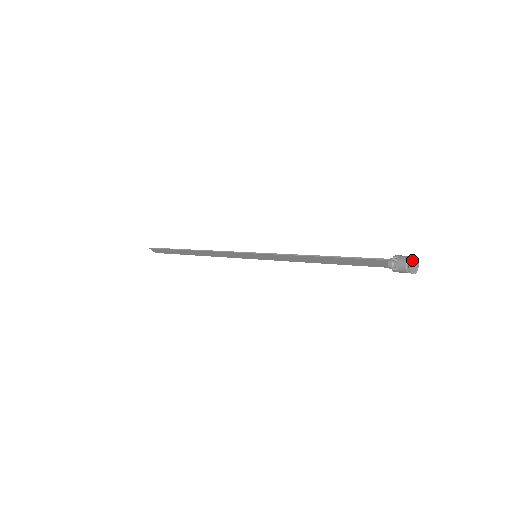
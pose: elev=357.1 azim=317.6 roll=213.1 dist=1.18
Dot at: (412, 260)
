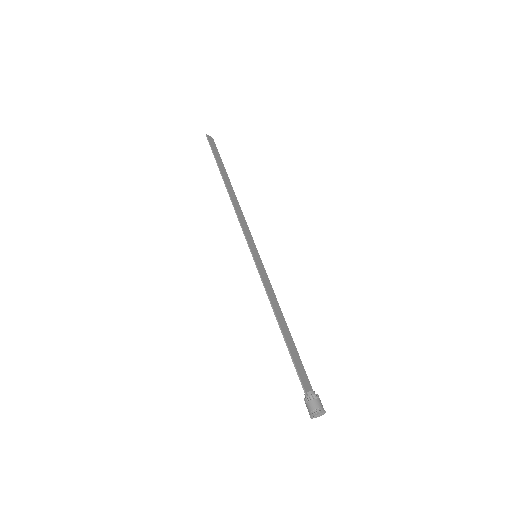
Dot at: (316, 414)
